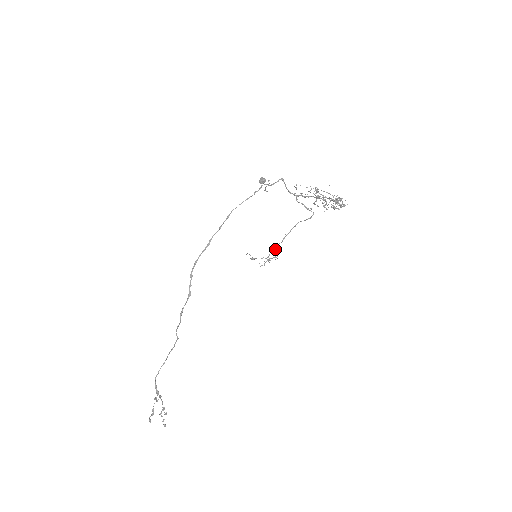
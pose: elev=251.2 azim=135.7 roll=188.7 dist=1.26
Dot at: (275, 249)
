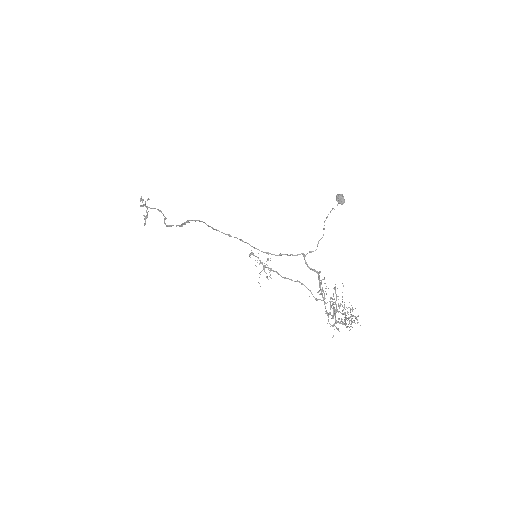
Dot at: (273, 271)
